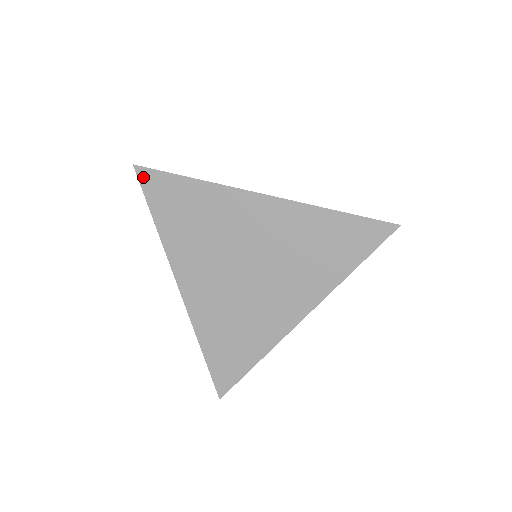
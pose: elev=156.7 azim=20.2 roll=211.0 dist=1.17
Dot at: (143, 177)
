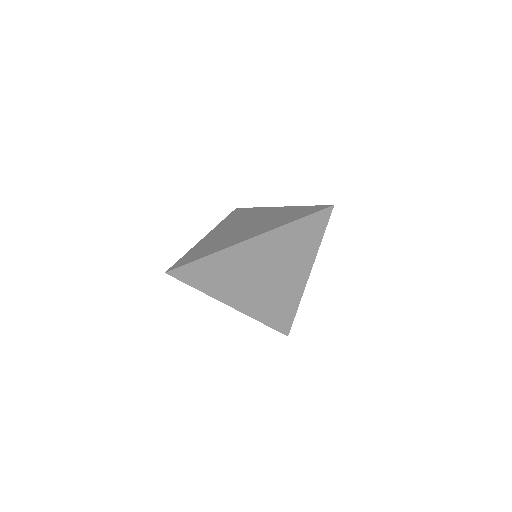
Dot at: (175, 275)
